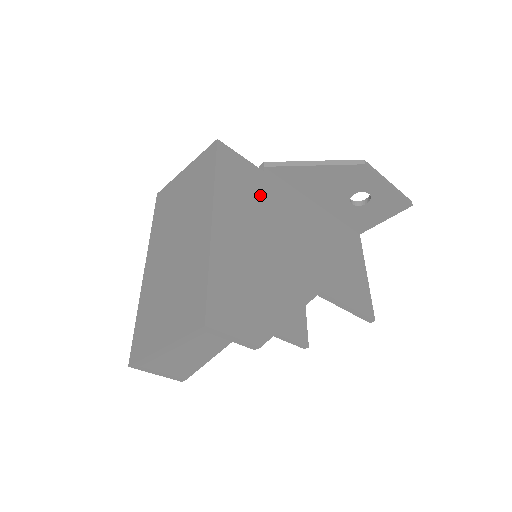
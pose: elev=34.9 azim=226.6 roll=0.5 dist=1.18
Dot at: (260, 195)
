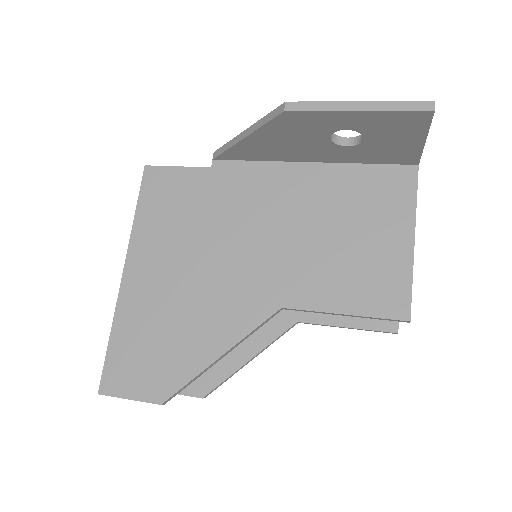
Dot at: (197, 207)
